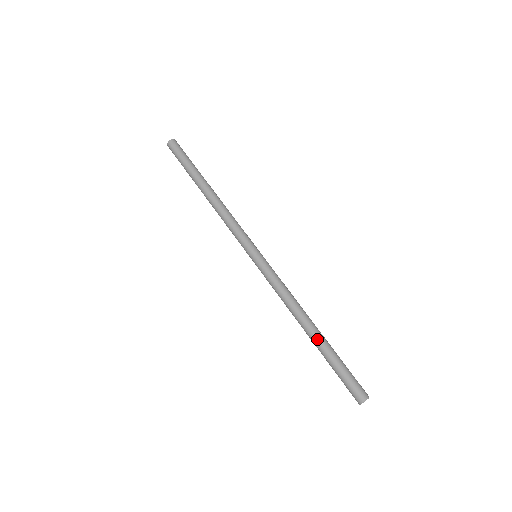
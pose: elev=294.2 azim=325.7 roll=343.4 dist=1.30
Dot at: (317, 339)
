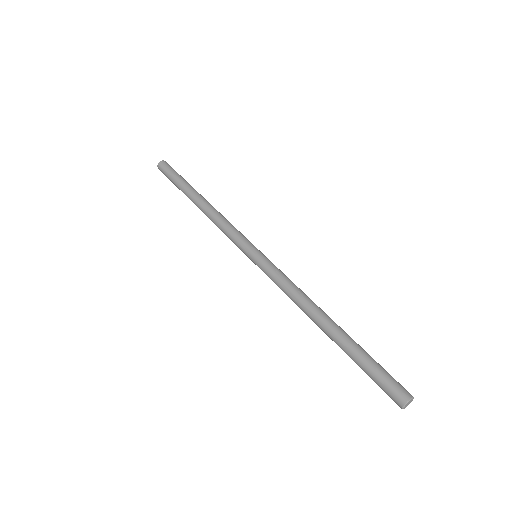
Dot at: (340, 330)
